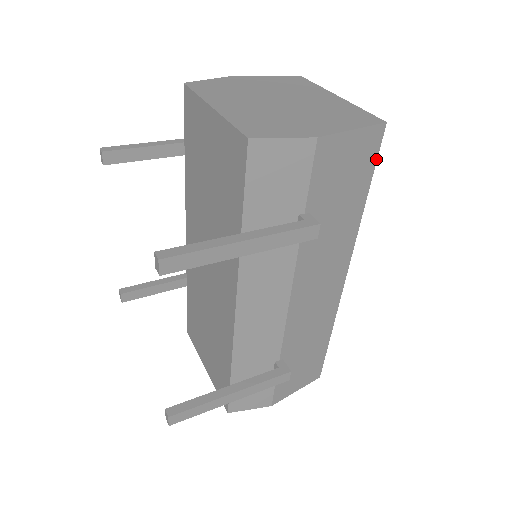
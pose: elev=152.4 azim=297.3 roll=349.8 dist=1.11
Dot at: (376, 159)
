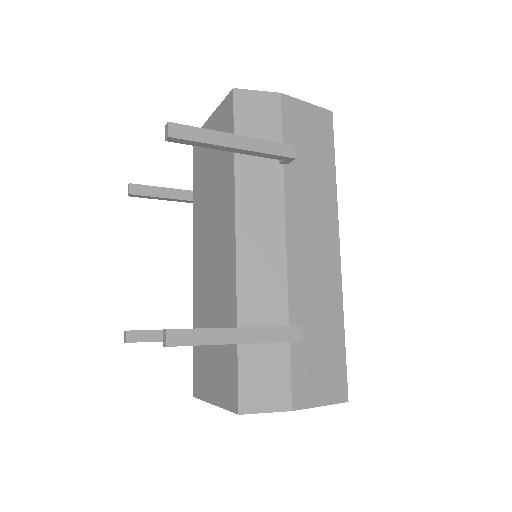
Dot at: (333, 137)
